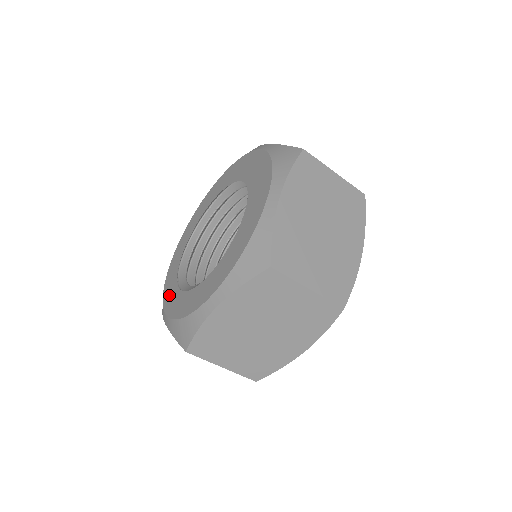
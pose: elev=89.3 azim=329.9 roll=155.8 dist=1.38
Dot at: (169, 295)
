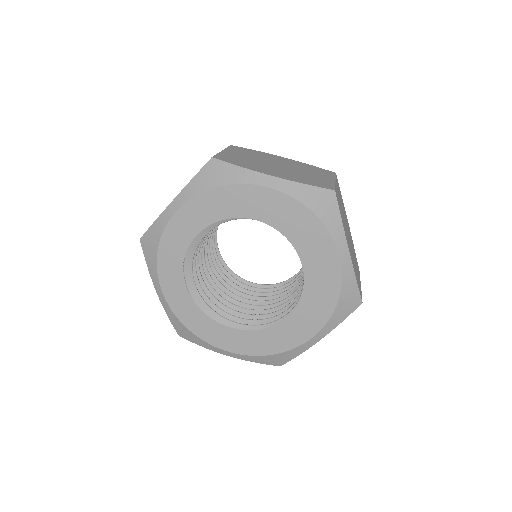
Dot at: (170, 277)
